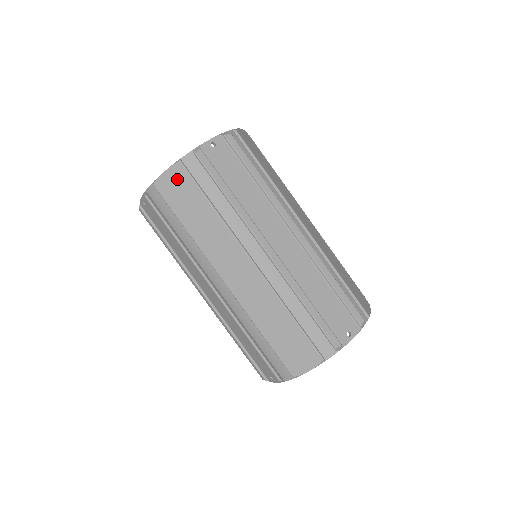
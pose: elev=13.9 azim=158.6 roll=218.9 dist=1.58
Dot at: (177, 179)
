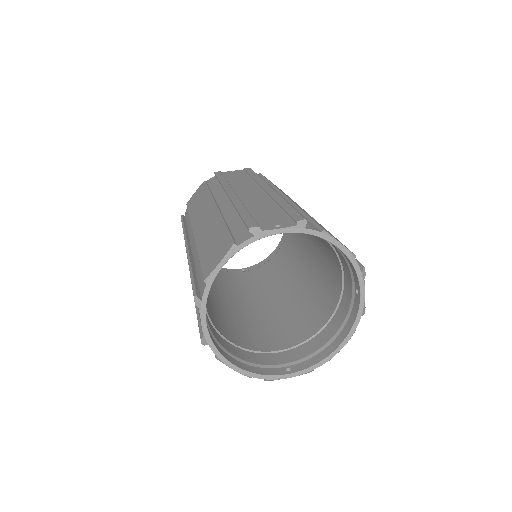
Dot at: (199, 191)
